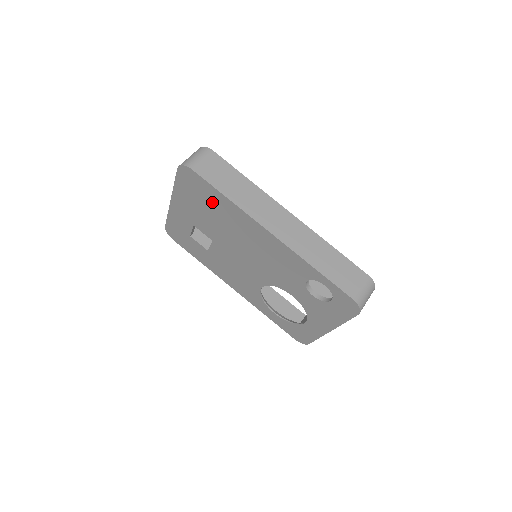
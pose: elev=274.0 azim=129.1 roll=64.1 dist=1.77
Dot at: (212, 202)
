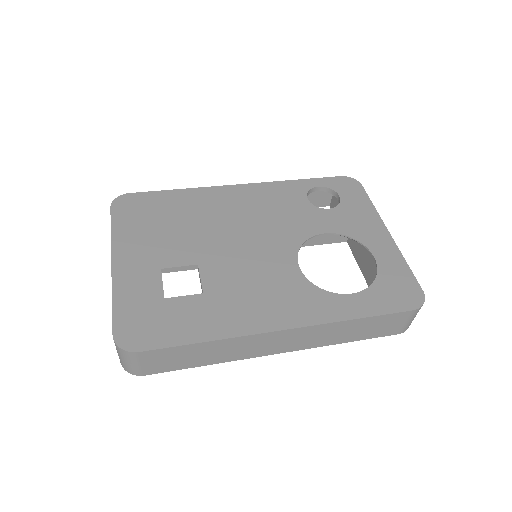
Dot at: (168, 208)
